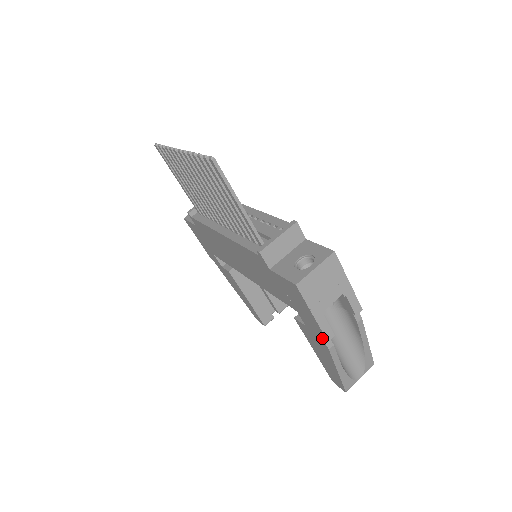
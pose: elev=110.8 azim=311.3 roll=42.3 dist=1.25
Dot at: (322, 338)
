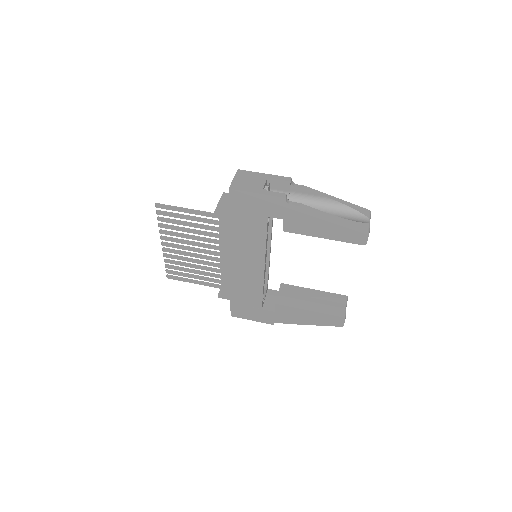
Dot at: (286, 204)
